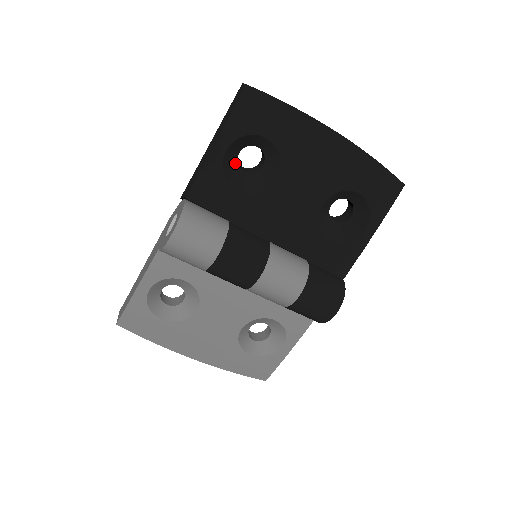
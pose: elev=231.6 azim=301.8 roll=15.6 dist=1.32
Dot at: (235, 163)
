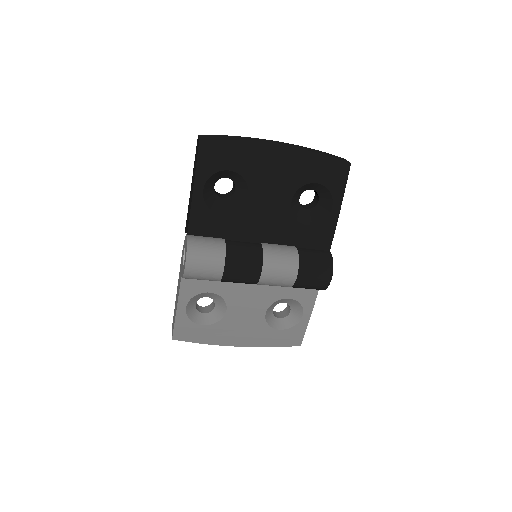
Dot at: (214, 195)
